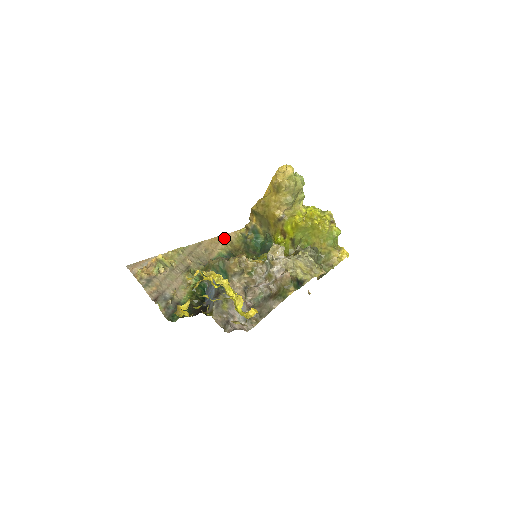
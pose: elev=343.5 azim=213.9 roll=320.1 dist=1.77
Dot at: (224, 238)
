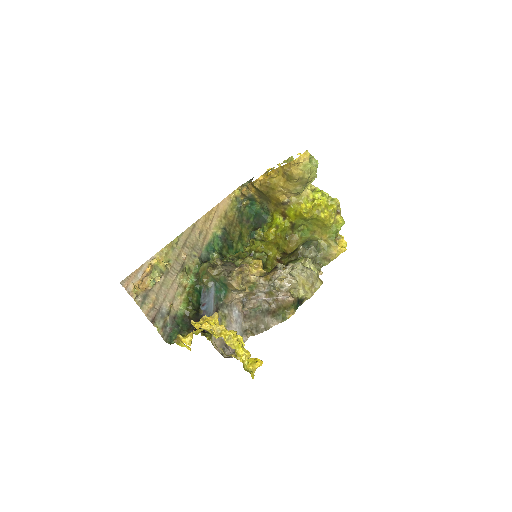
Dot at: (218, 209)
